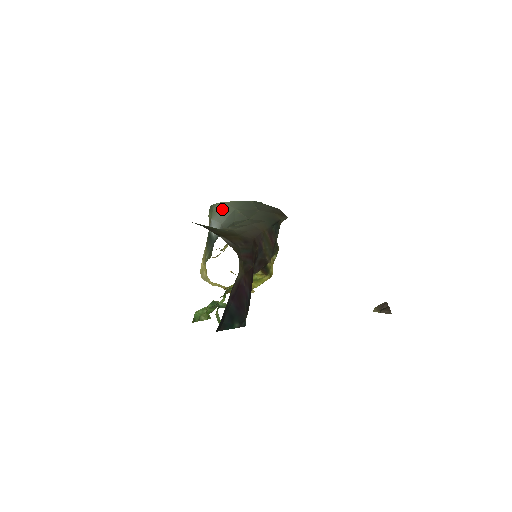
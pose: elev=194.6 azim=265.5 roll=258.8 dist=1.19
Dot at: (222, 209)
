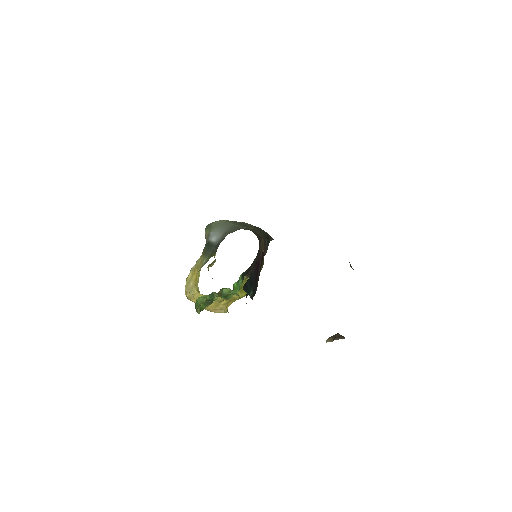
Dot at: (222, 224)
